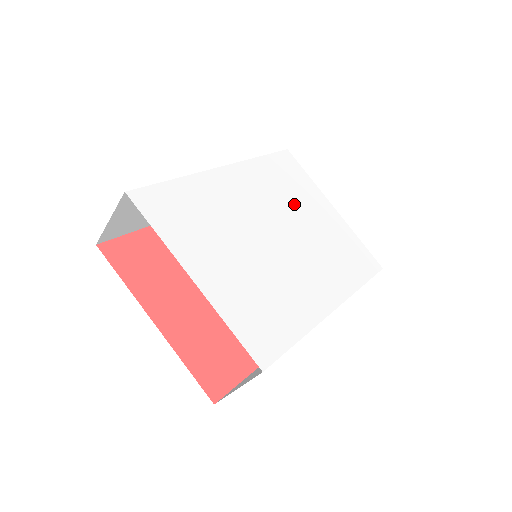
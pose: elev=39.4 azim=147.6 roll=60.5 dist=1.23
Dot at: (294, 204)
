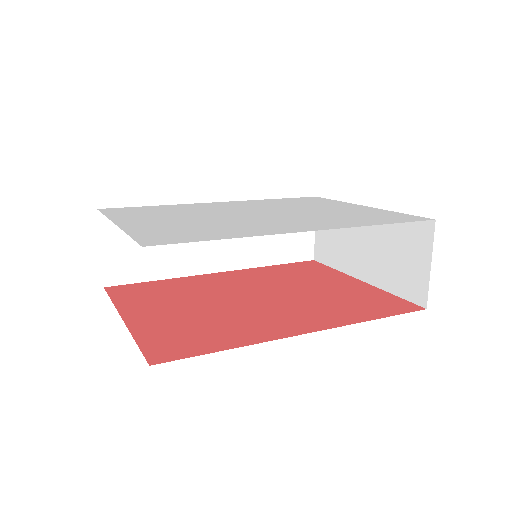
Dot at: (299, 207)
